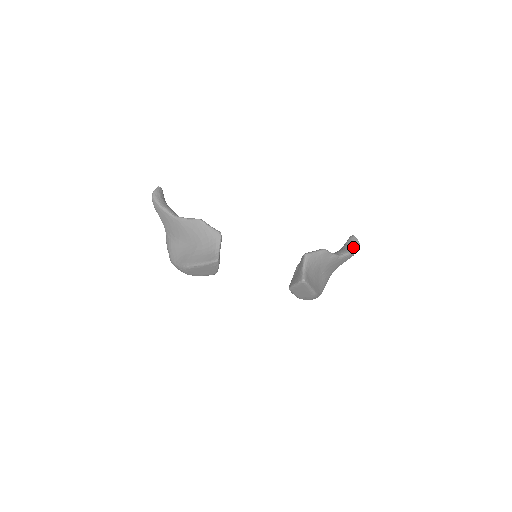
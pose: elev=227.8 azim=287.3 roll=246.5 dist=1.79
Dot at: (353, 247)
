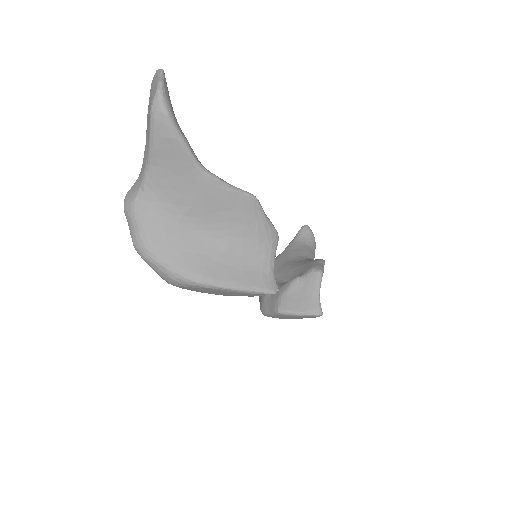
Dot at: (314, 246)
